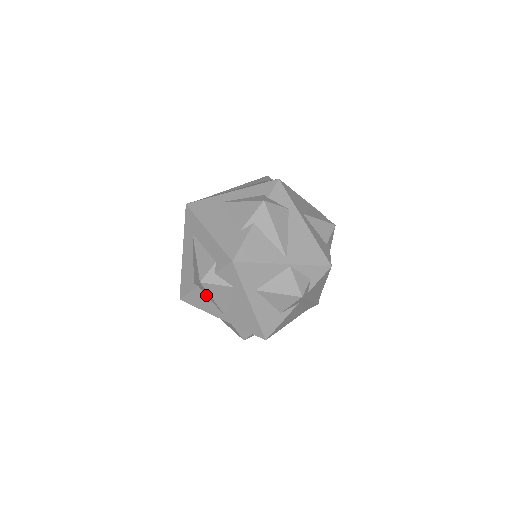
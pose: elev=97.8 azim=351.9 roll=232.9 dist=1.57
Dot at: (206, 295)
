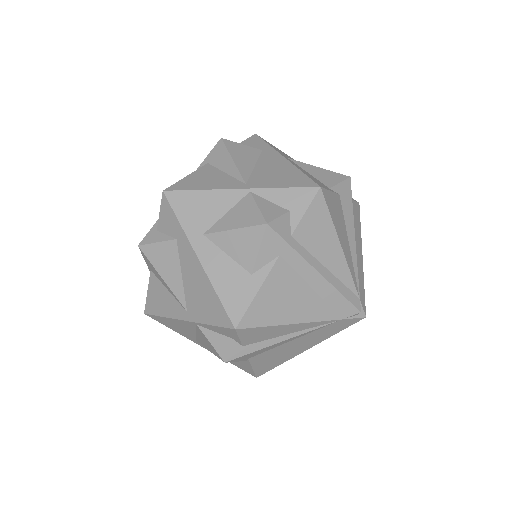
Dot at: (160, 281)
